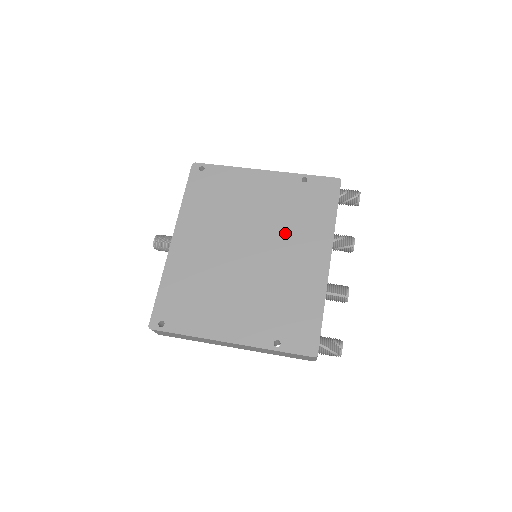
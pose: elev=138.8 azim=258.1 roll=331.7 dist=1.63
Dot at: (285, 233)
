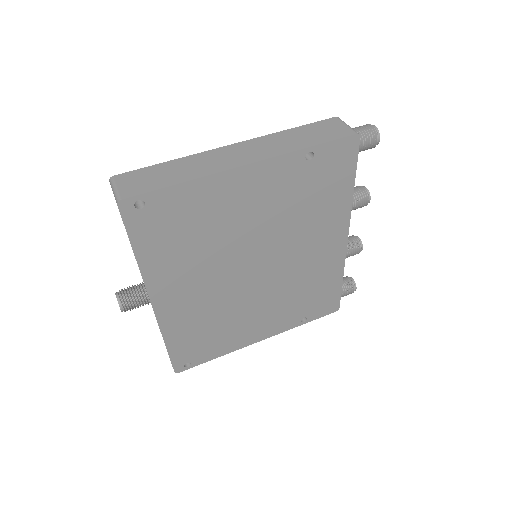
Dot at: (295, 234)
